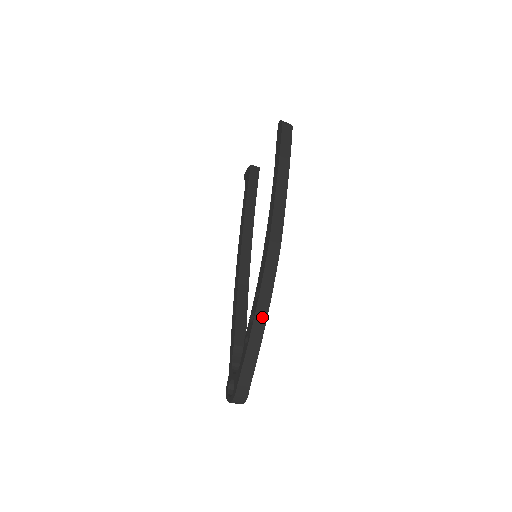
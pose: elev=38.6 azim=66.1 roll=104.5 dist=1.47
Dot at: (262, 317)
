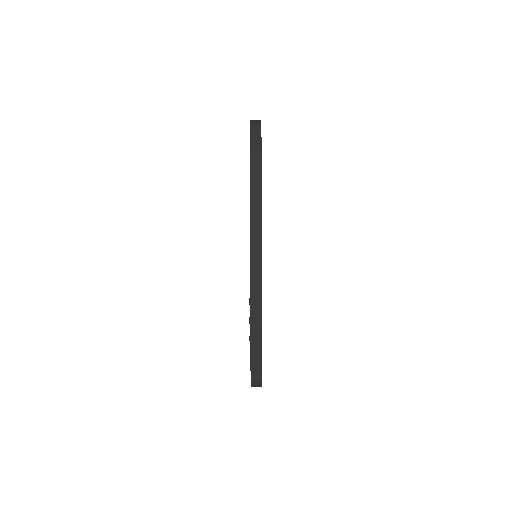
Dot at: (257, 320)
